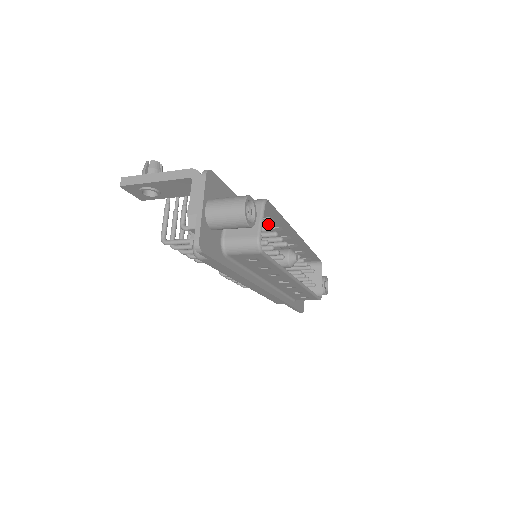
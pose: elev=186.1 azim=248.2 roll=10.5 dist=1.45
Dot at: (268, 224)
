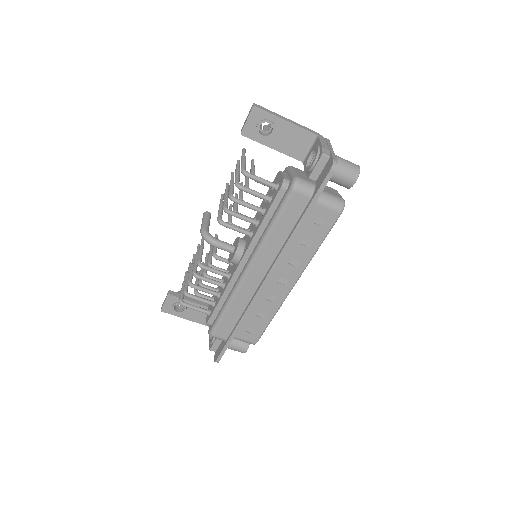
Dot at: occluded
